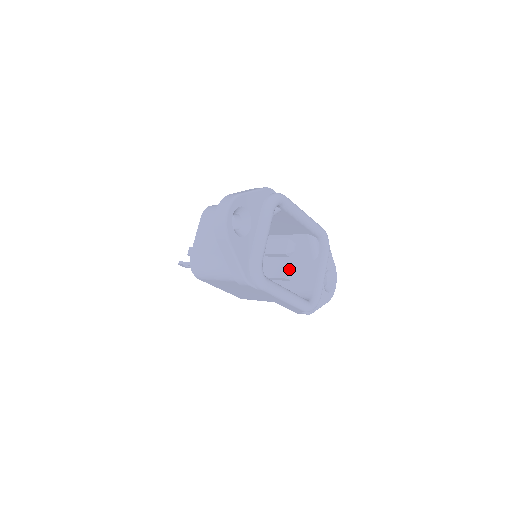
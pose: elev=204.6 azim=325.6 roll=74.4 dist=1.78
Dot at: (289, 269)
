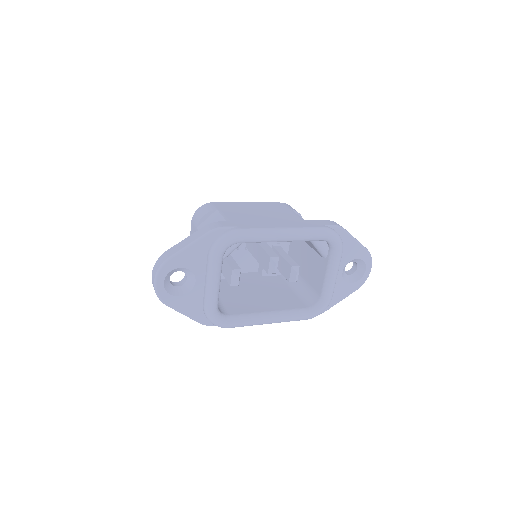
Dot at: (290, 272)
